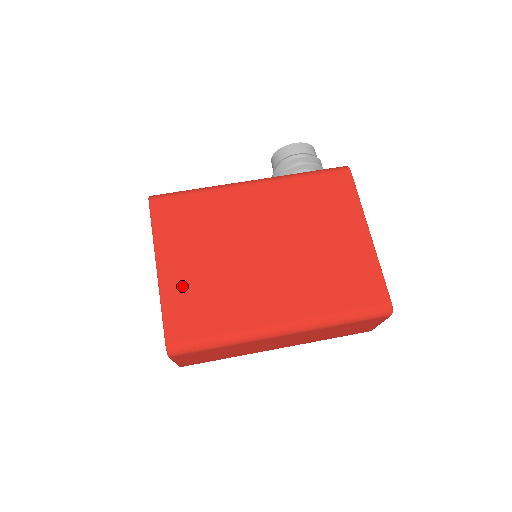
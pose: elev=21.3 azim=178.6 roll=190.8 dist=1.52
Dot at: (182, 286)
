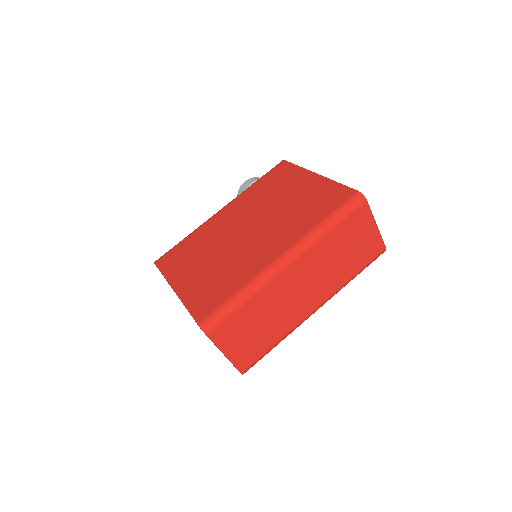
Dot at: (196, 286)
